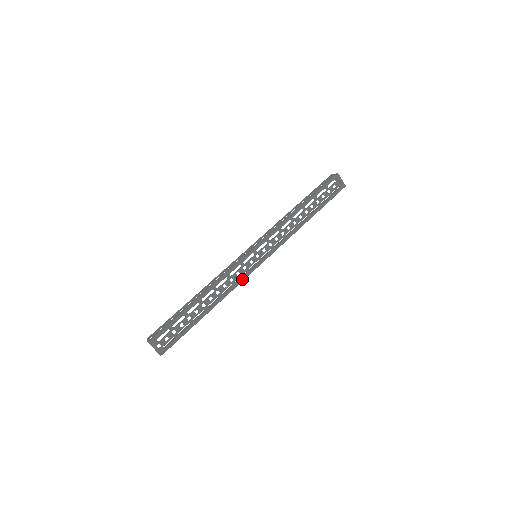
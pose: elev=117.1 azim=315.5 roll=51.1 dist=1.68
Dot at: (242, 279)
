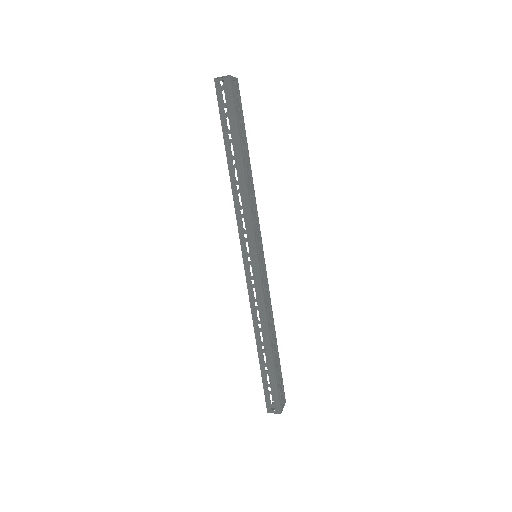
Dot at: (268, 287)
